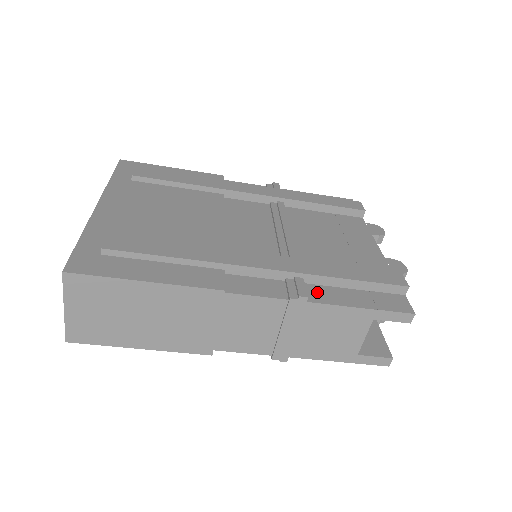
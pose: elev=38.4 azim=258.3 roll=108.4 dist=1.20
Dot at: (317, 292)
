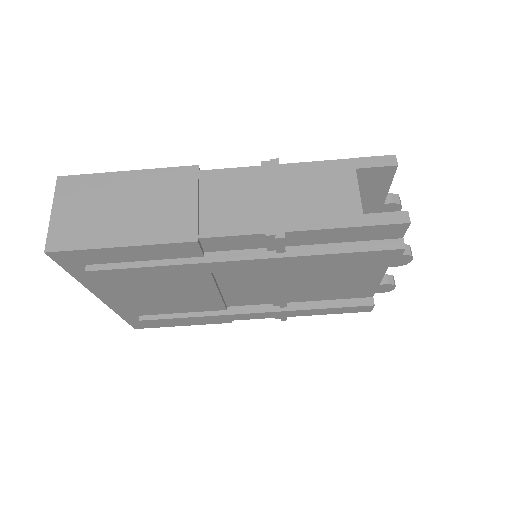
Dot at: occluded
